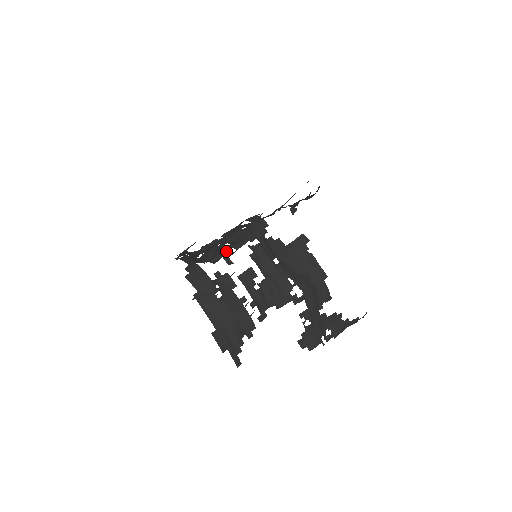
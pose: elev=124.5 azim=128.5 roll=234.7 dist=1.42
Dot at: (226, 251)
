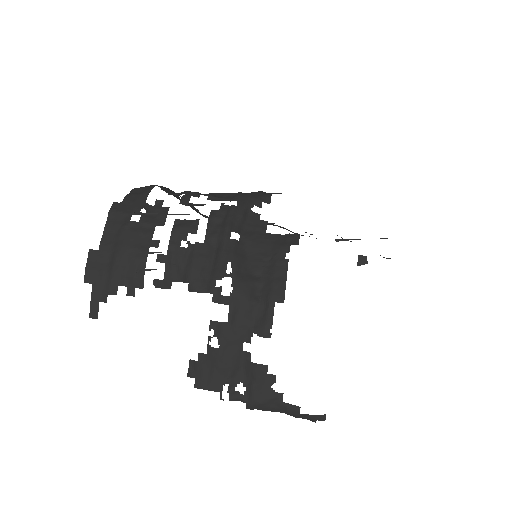
Dot at: (196, 194)
